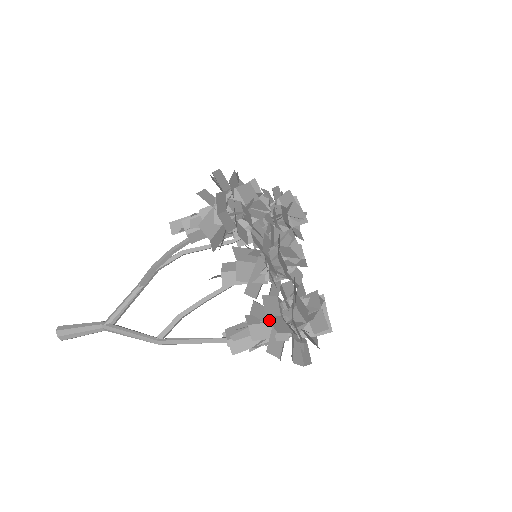
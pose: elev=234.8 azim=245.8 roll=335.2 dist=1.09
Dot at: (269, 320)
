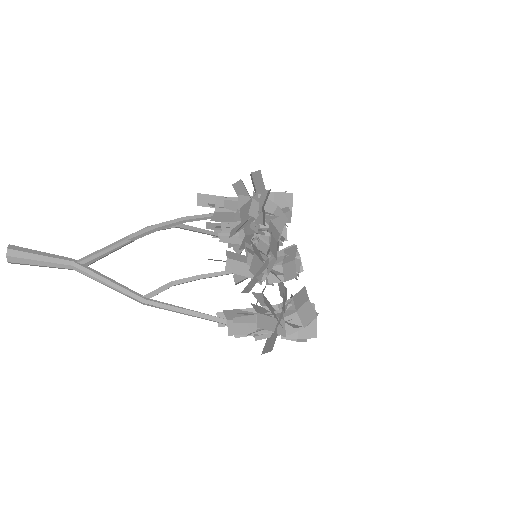
Dot at: occluded
